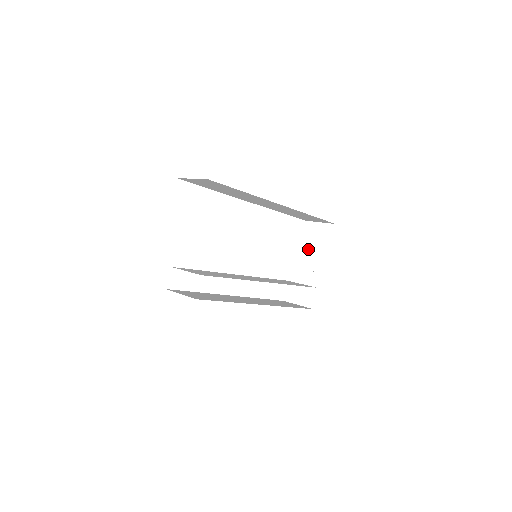
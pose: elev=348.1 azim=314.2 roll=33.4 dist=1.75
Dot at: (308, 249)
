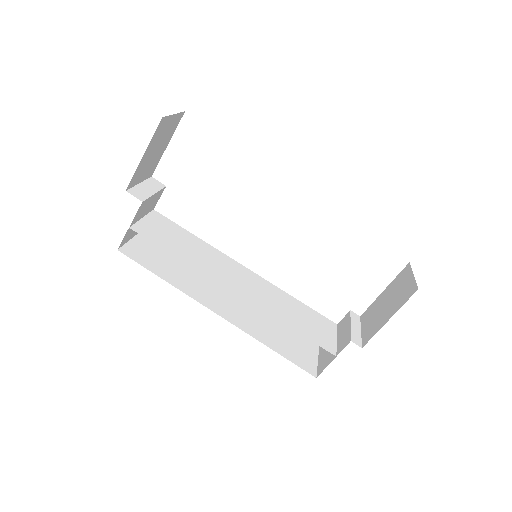
Dot at: (381, 302)
